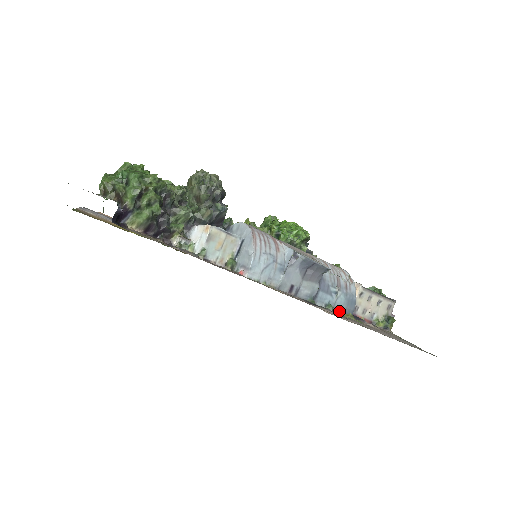
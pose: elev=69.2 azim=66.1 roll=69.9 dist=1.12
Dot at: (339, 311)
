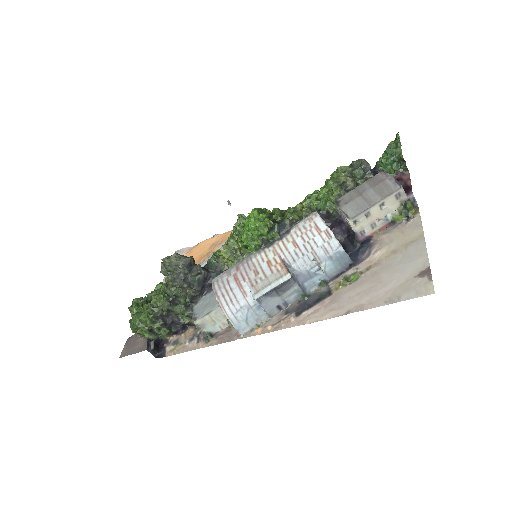
Dot at: (336, 273)
